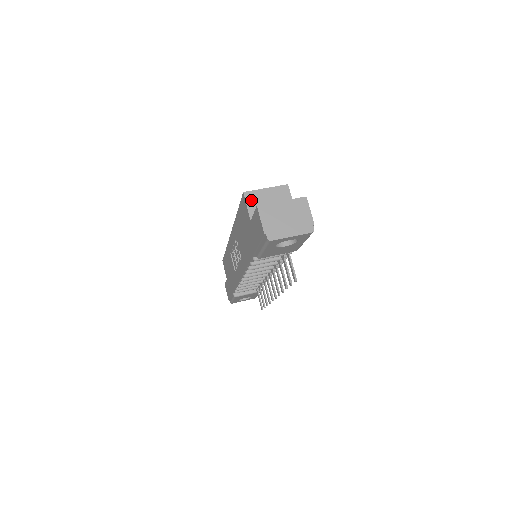
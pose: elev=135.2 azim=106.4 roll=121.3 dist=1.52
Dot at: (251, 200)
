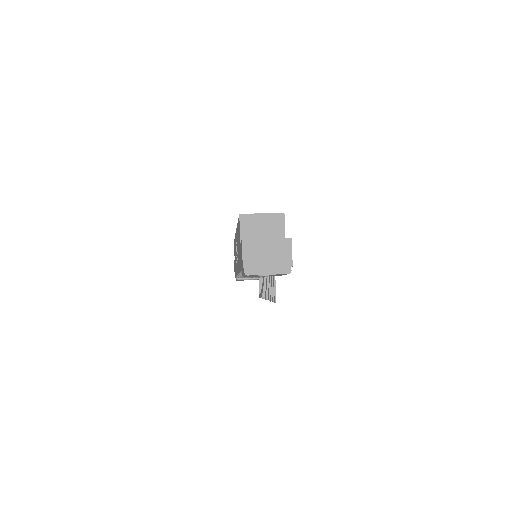
Dot at: (245, 223)
